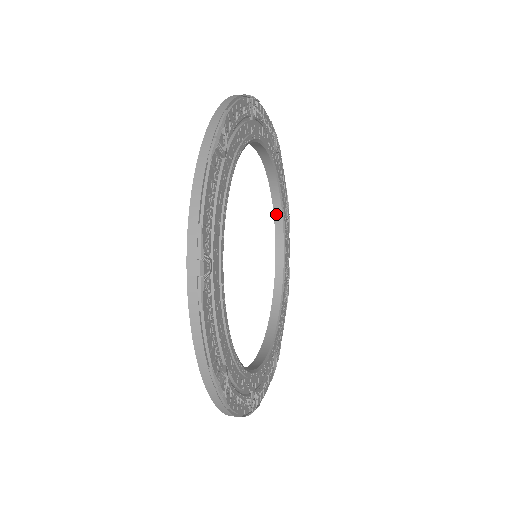
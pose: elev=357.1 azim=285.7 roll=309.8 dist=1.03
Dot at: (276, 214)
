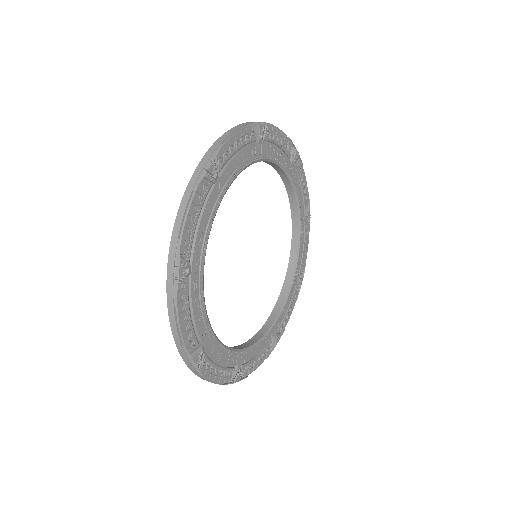
Dot at: (280, 173)
